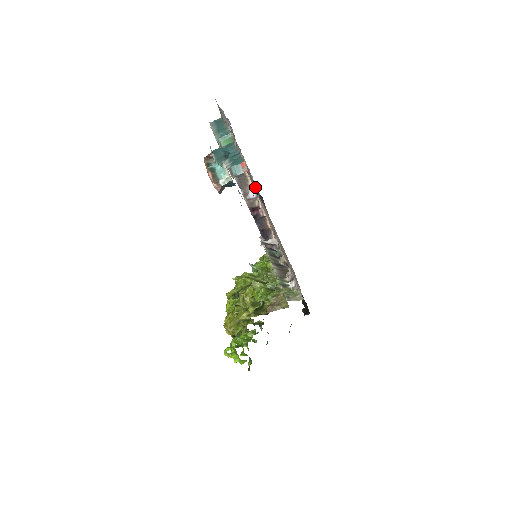
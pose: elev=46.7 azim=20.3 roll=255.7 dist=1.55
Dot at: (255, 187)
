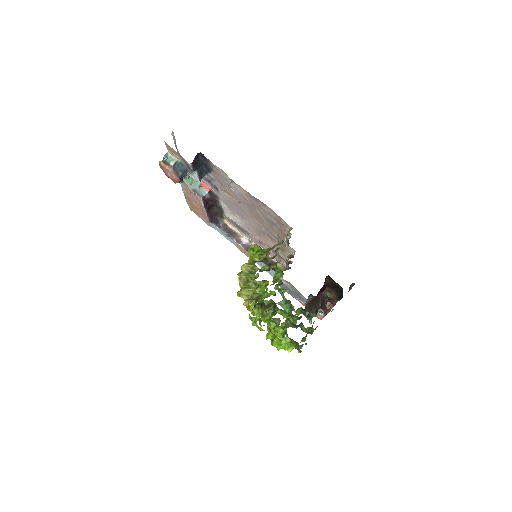
Dot at: (227, 206)
